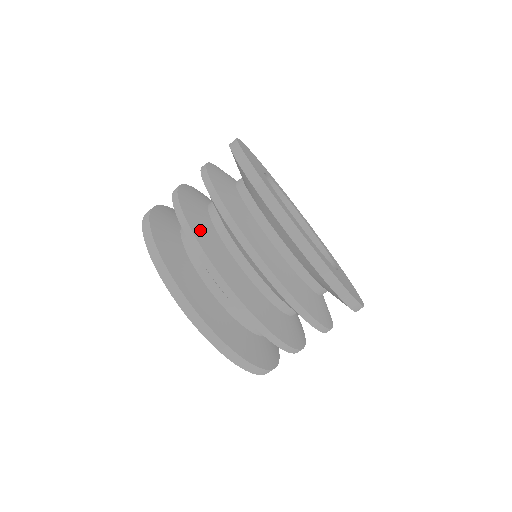
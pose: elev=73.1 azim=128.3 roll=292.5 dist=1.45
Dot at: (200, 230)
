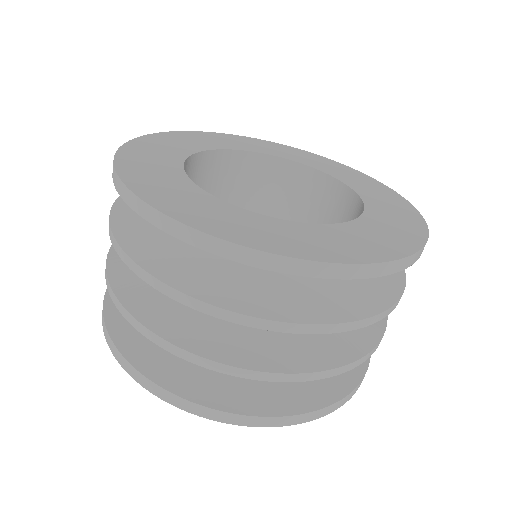
Dot at: occluded
